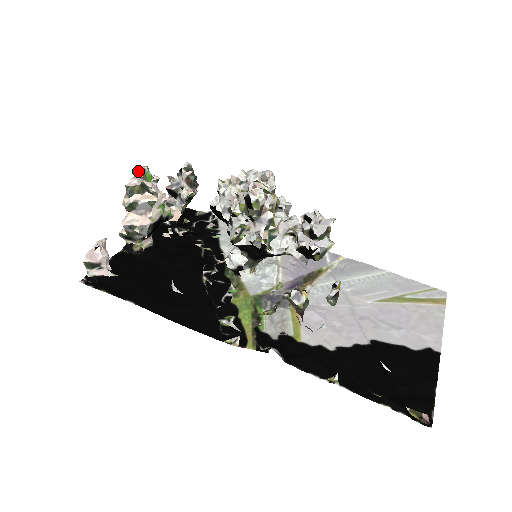
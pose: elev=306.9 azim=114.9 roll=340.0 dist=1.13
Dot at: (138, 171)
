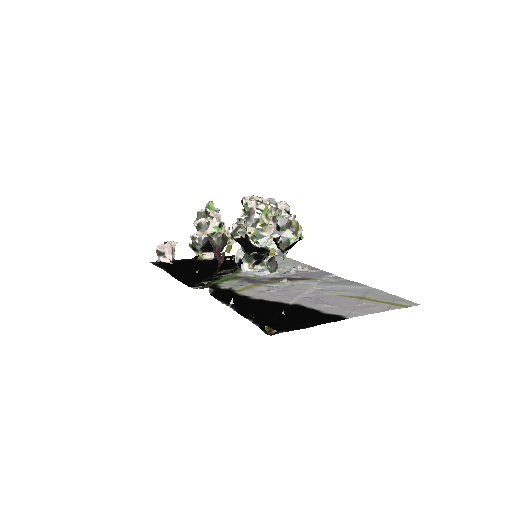
Dot at: (207, 204)
